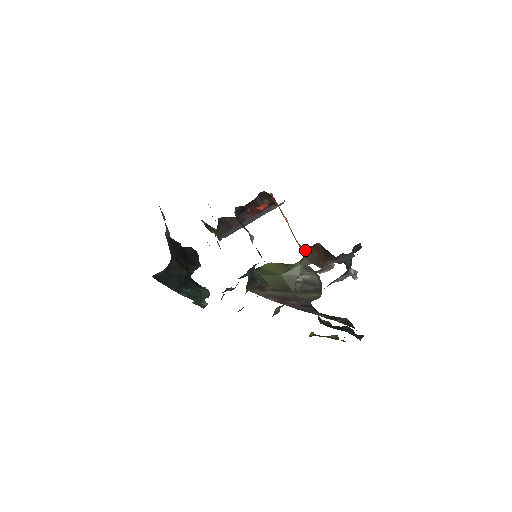
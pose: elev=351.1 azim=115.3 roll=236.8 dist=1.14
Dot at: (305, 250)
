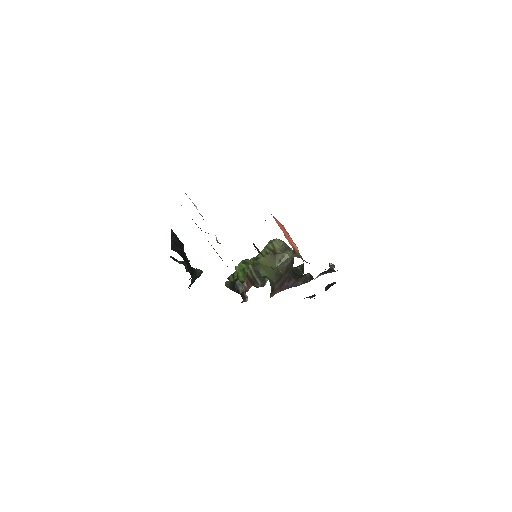
Dot at: occluded
